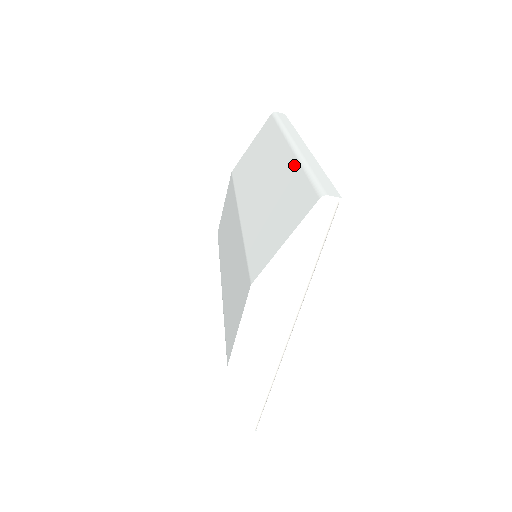
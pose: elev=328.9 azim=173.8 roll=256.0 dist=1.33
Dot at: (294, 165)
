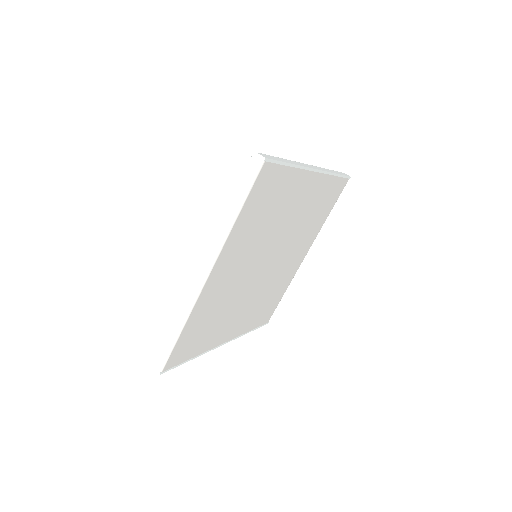
Dot at: occluded
